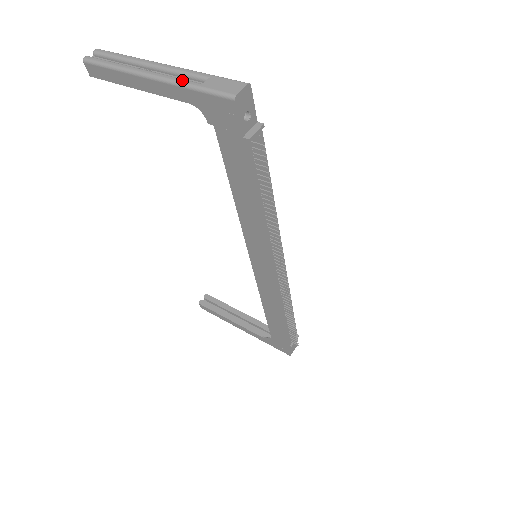
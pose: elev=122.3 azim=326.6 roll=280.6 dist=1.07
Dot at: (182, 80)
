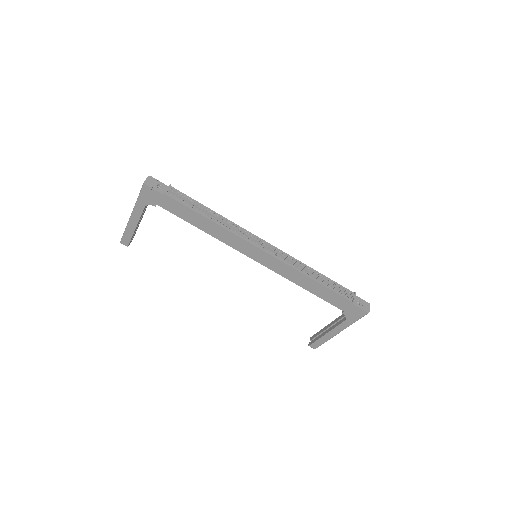
Dot at: (136, 202)
